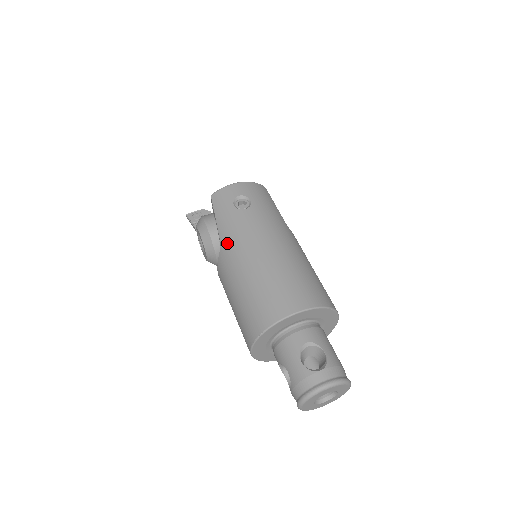
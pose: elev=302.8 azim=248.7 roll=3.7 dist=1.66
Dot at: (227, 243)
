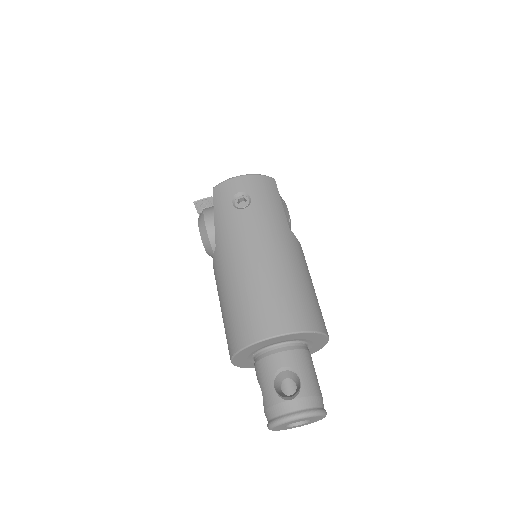
Dot at: (220, 246)
